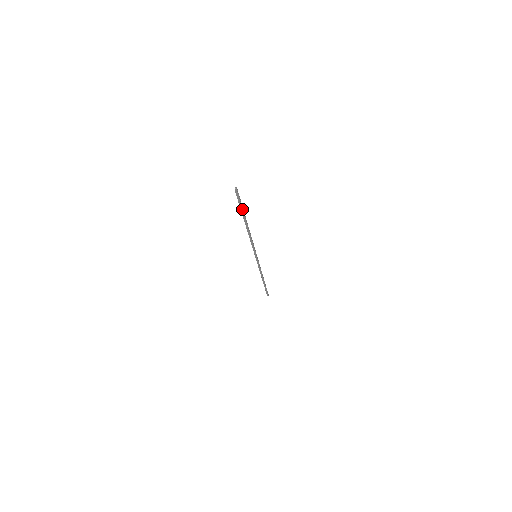
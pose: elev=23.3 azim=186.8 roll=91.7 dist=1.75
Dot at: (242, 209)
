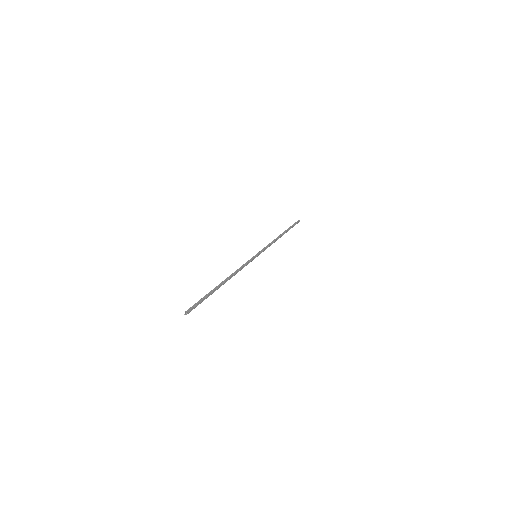
Dot at: (206, 298)
